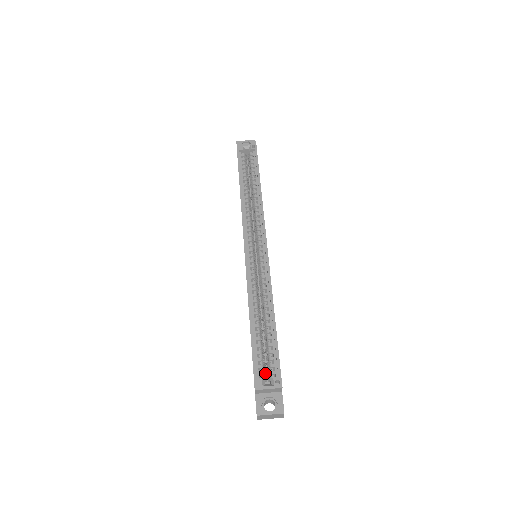
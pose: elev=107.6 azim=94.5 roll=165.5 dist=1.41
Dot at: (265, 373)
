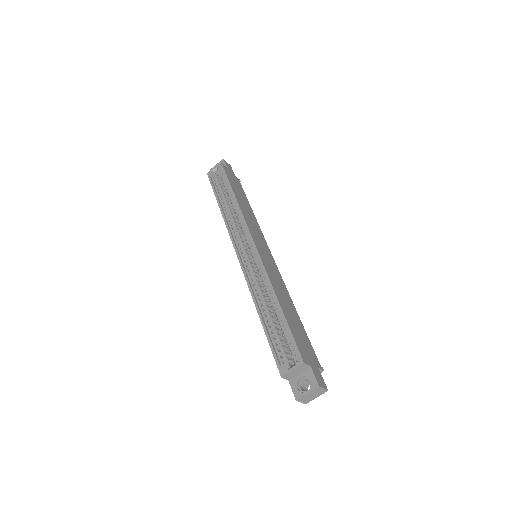
Dot at: (290, 357)
